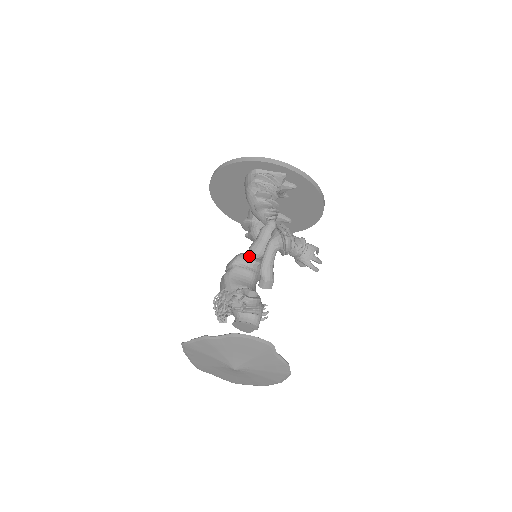
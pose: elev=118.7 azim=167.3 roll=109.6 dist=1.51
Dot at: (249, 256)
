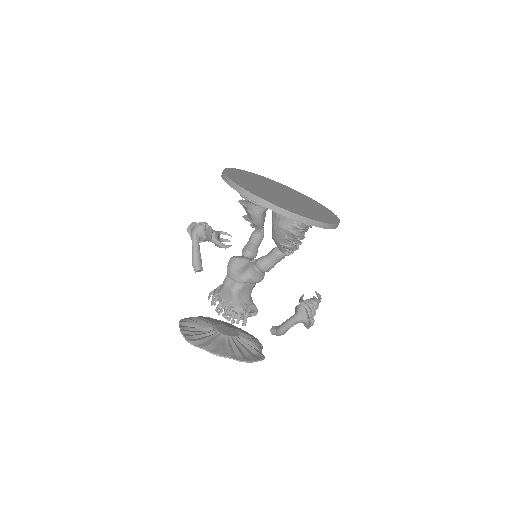
Dot at: (257, 276)
